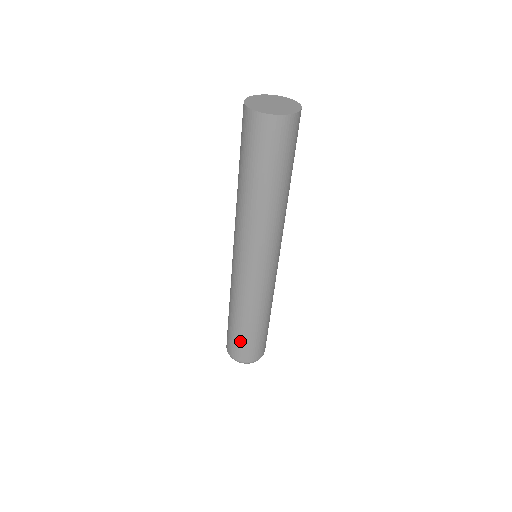
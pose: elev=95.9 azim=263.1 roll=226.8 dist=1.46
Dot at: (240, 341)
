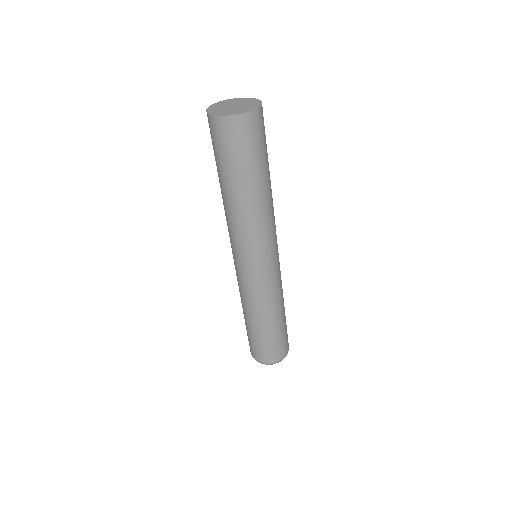
Dot at: (278, 340)
